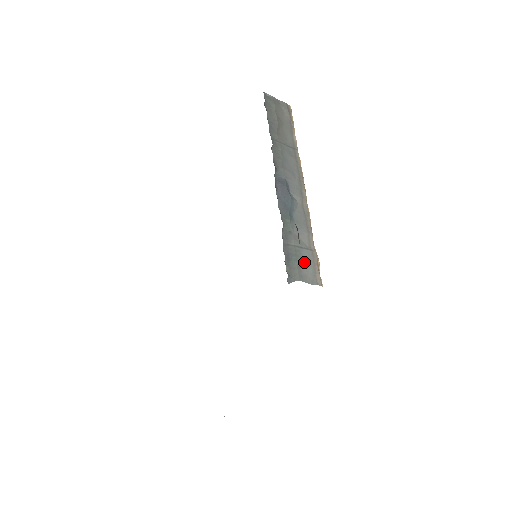
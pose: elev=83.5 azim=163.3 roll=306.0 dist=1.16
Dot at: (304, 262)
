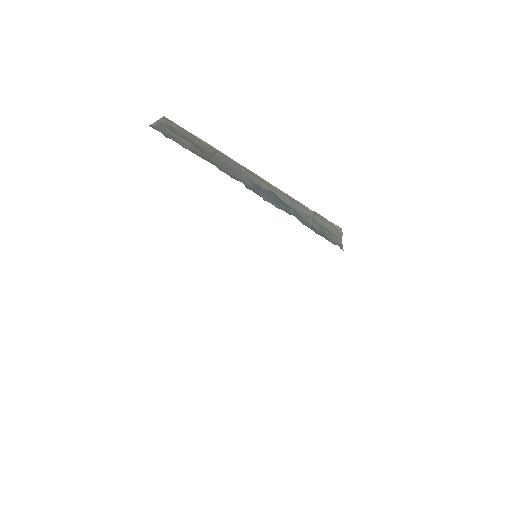
Dot at: (325, 226)
